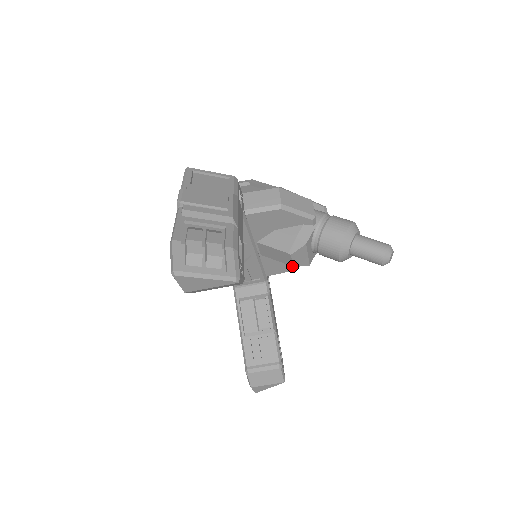
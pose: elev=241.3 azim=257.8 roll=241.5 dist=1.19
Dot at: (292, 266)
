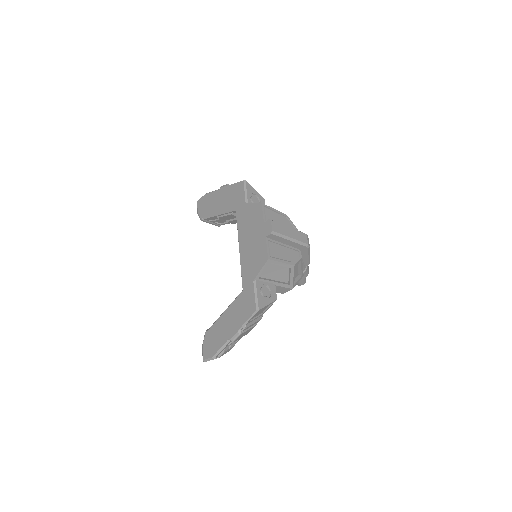
Dot at: occluded
